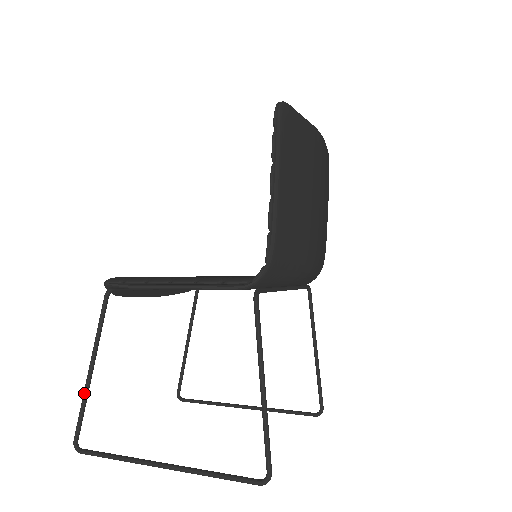
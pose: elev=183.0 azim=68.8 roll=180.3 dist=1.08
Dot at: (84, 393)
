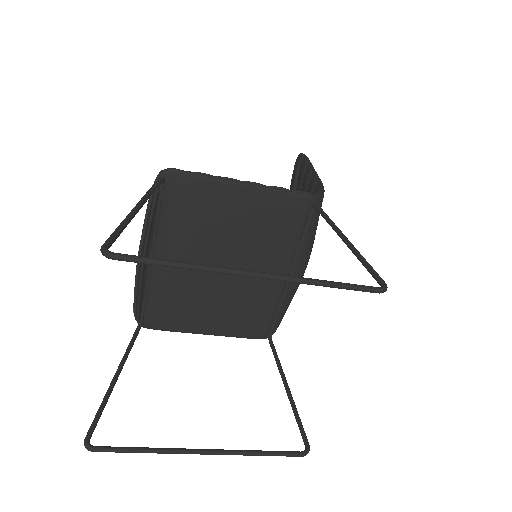
Dot at: (128, 216)
